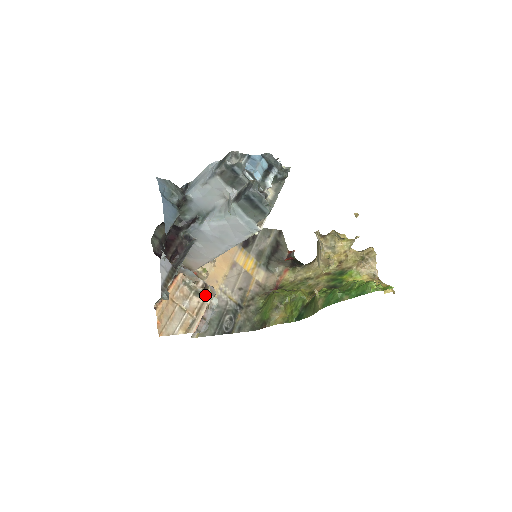
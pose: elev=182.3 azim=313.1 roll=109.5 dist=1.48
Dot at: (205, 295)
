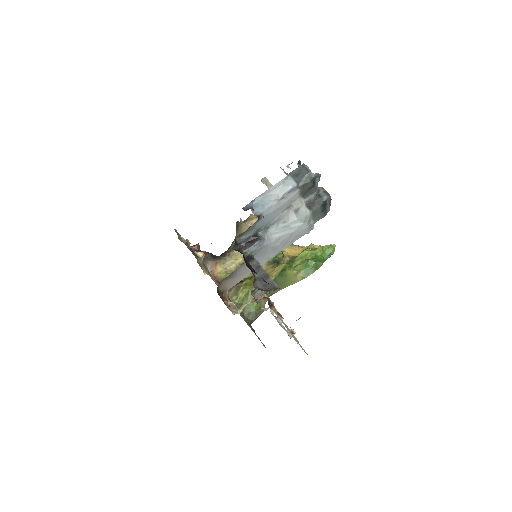
Dot at: occluded
